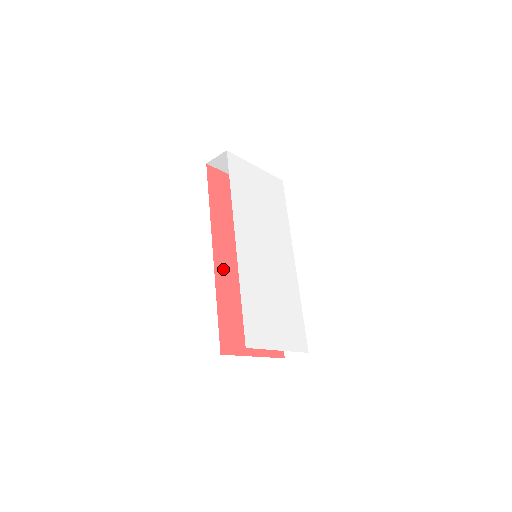
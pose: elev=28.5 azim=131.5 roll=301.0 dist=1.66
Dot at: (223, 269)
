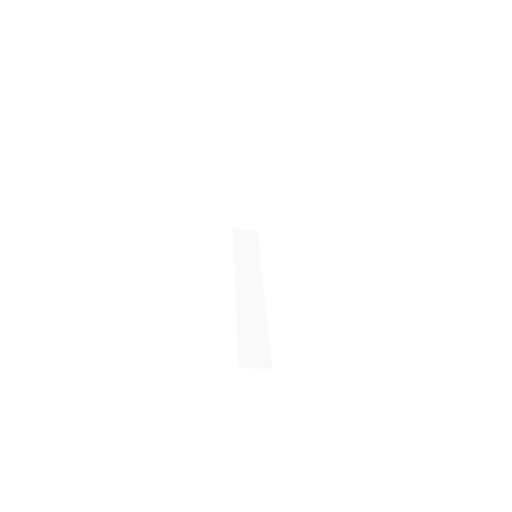
Dot at: occluded
